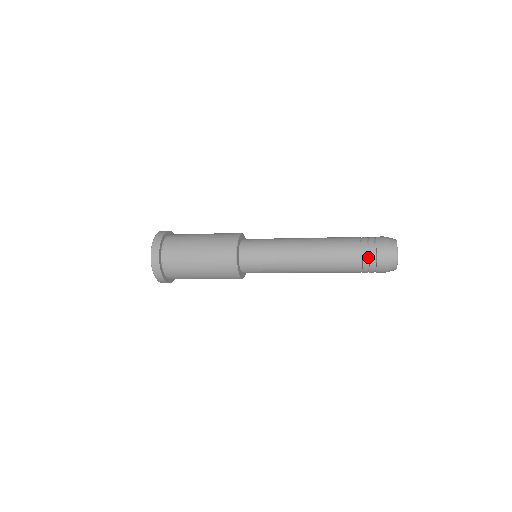
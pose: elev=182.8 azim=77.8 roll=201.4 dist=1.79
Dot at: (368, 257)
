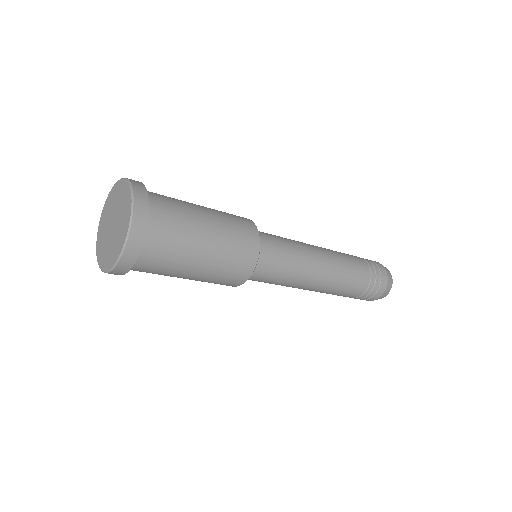
Dot at: (375, 279)
